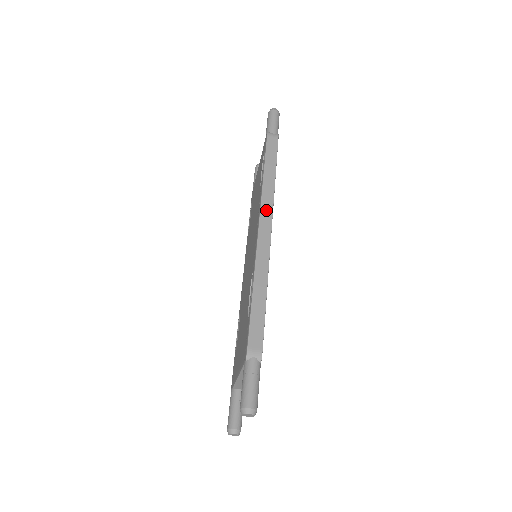
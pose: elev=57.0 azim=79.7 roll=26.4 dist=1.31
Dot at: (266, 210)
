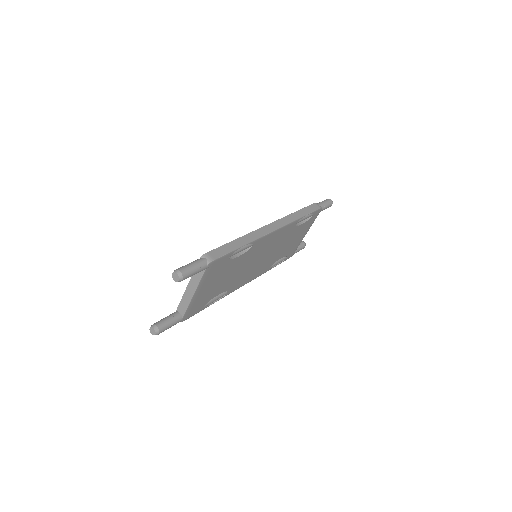
Dot at: (281, 222)
